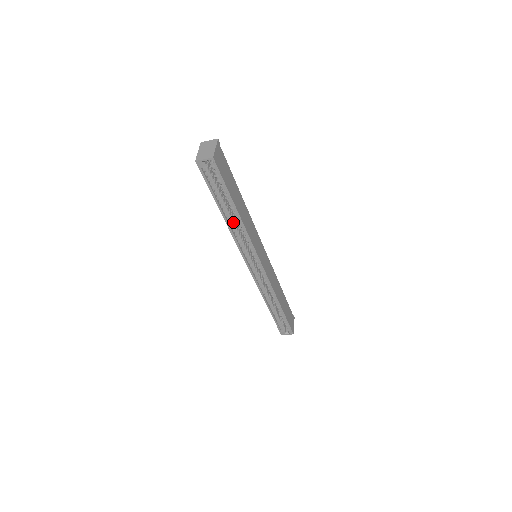
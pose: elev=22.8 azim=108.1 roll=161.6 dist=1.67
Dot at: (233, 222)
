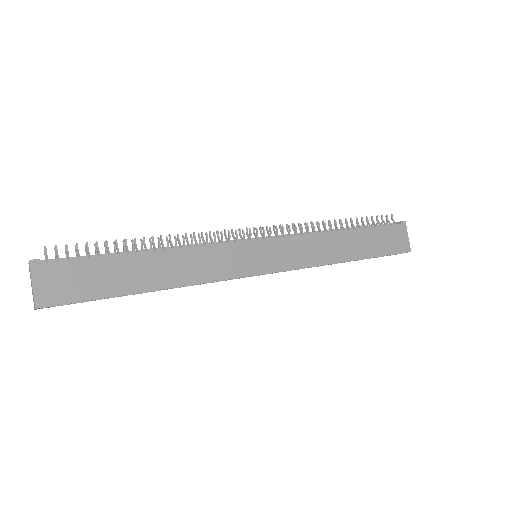
Dot at: occluded
